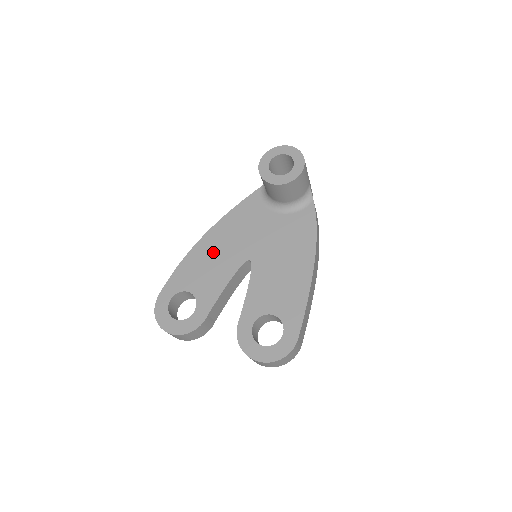
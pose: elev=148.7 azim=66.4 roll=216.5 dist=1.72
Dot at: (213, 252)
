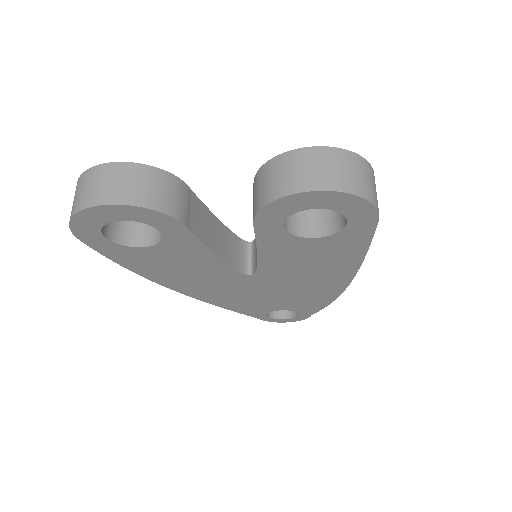
Dot at: occluded
